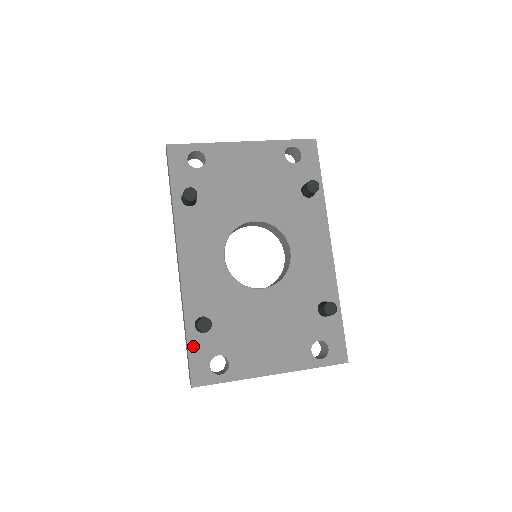
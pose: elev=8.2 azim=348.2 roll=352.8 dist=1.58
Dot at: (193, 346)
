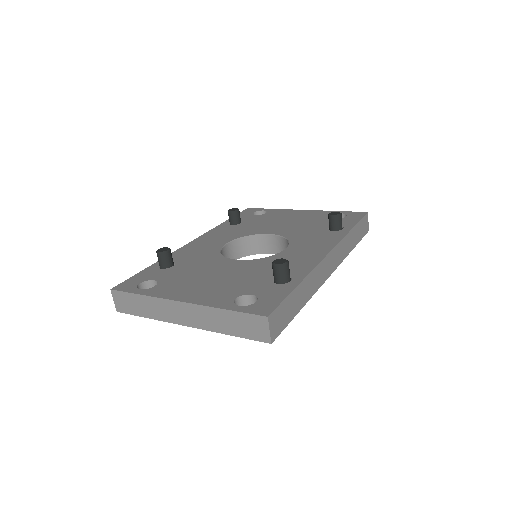
Dot at: (145, 272)
